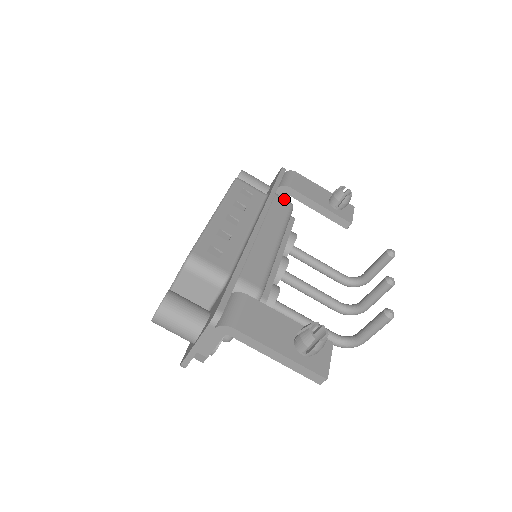
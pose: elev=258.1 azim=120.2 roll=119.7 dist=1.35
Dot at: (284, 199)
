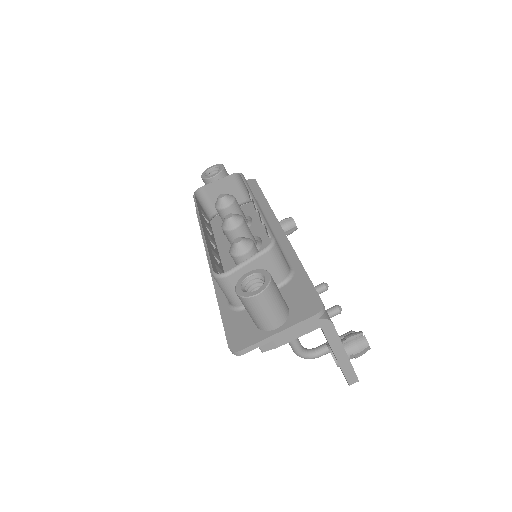
Dot at: occluded
